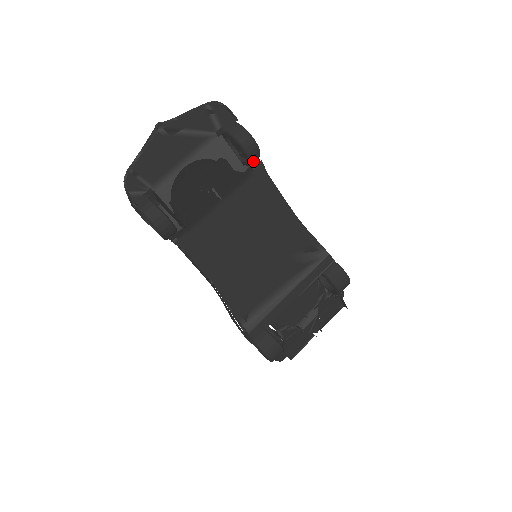
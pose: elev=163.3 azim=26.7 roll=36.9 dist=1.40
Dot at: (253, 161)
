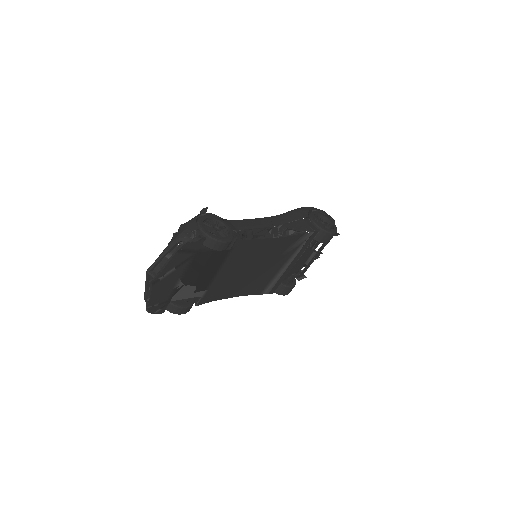
Dot at: occluded
